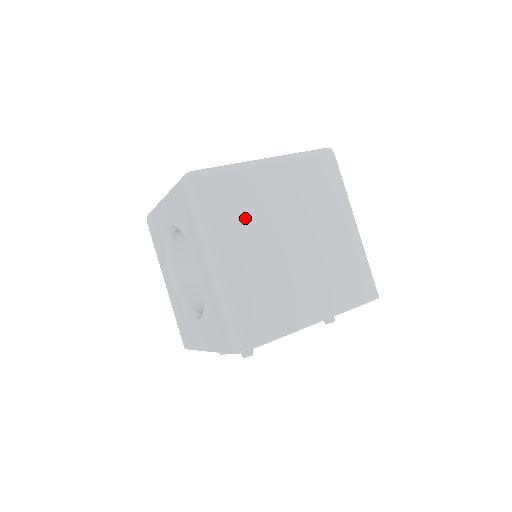
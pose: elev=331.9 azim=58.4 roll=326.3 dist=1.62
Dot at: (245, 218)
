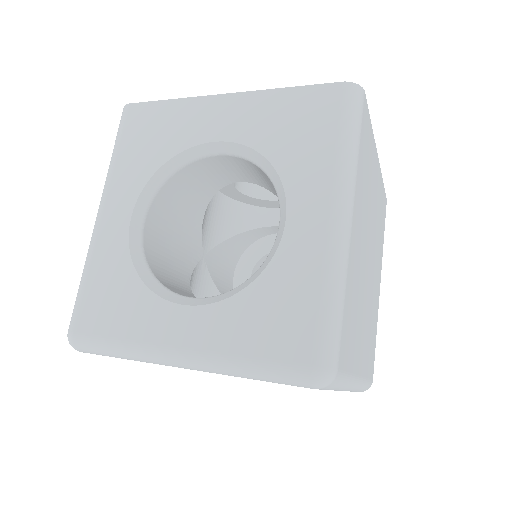
Dot at: (357, 316)
